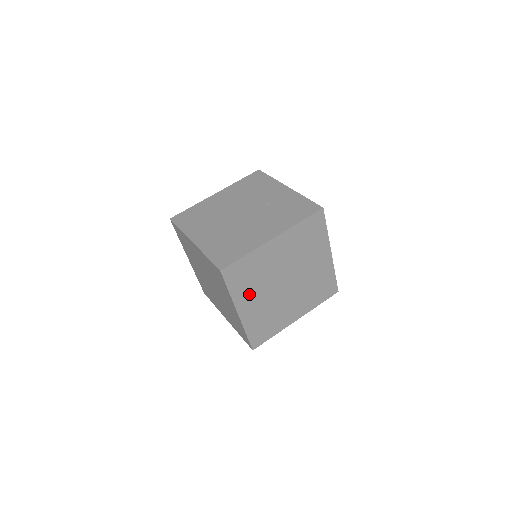
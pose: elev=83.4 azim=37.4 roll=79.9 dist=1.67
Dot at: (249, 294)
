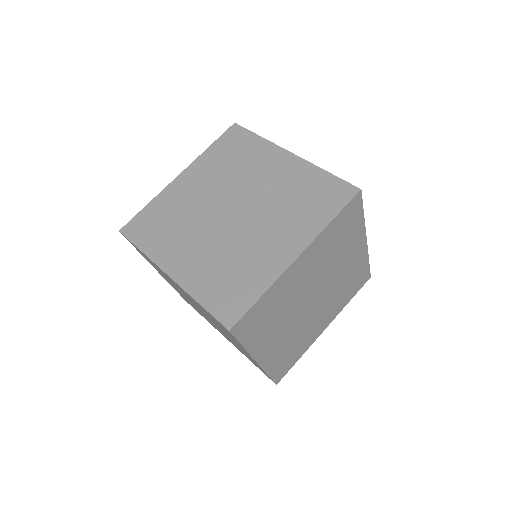
Dot at: (269, 335)
